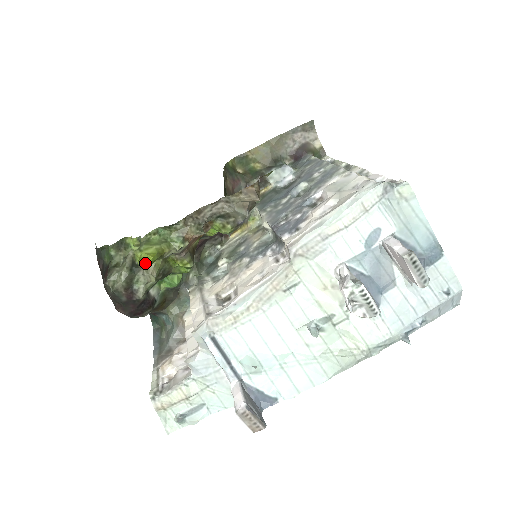
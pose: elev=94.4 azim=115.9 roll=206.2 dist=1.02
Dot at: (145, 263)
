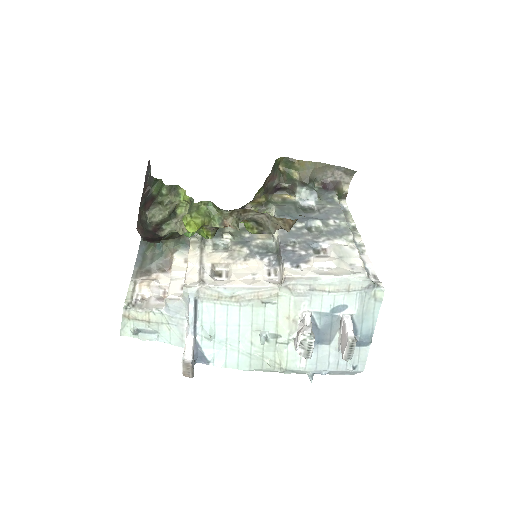
Dot at: (190, 231)
